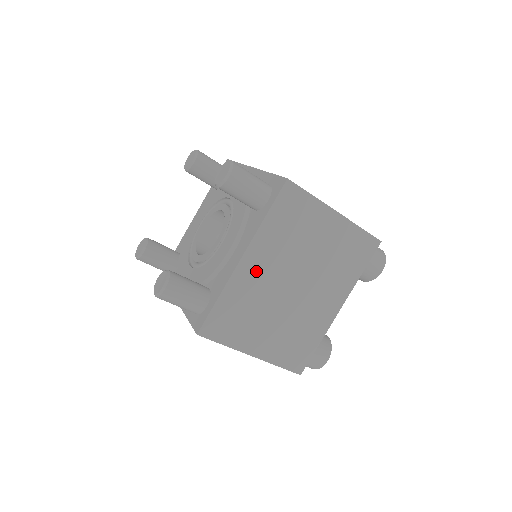
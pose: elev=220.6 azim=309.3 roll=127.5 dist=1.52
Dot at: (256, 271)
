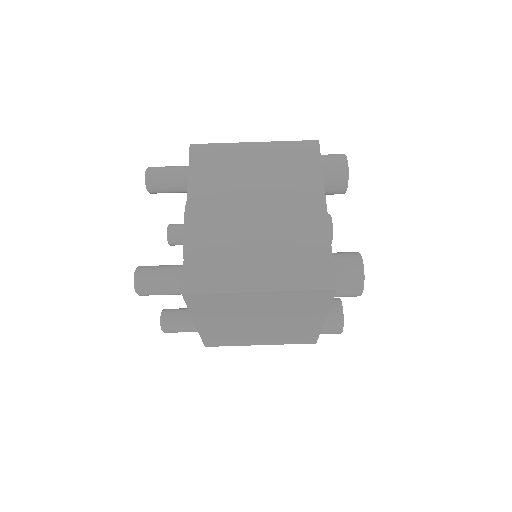
Dot at: (208, 216)
